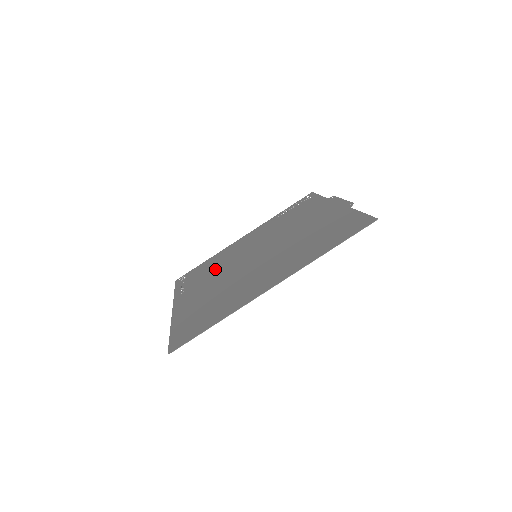
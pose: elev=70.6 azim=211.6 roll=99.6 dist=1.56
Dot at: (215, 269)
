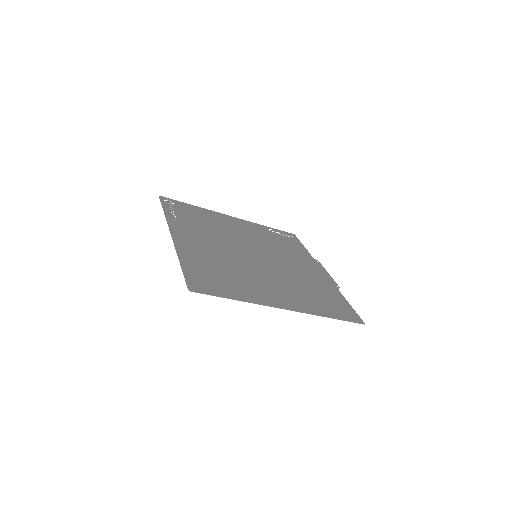
Dot at: (211, 228)
